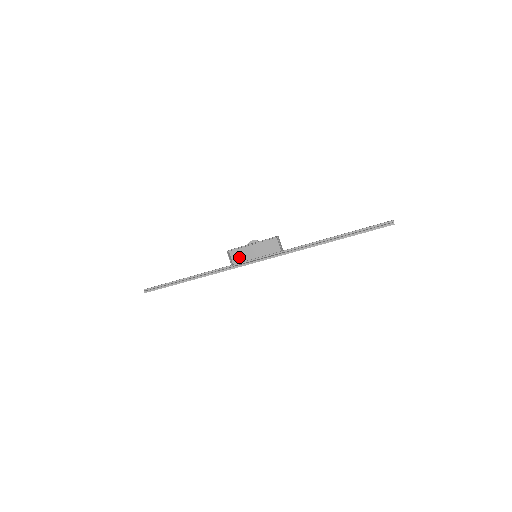
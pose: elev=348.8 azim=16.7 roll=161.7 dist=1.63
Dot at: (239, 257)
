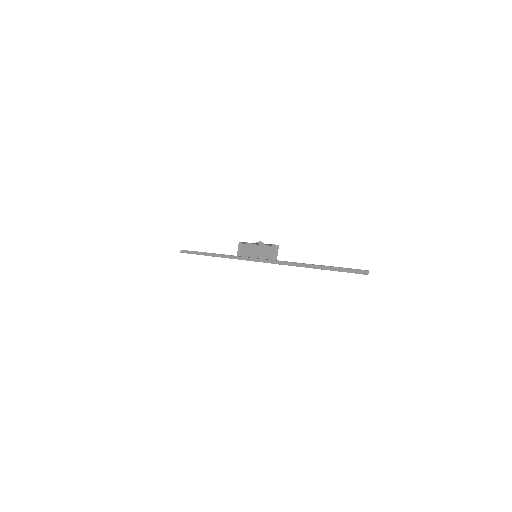
Dot at: (245, 251)
